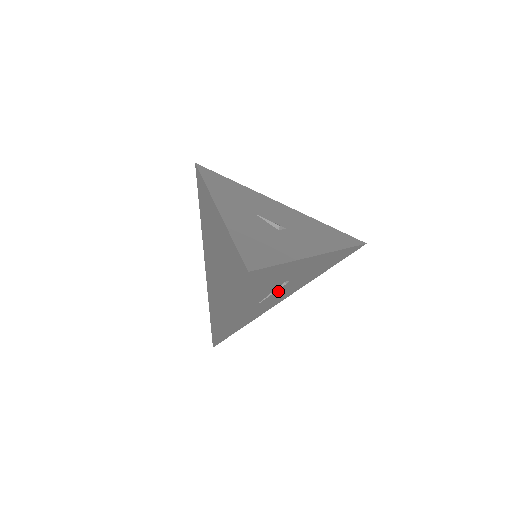
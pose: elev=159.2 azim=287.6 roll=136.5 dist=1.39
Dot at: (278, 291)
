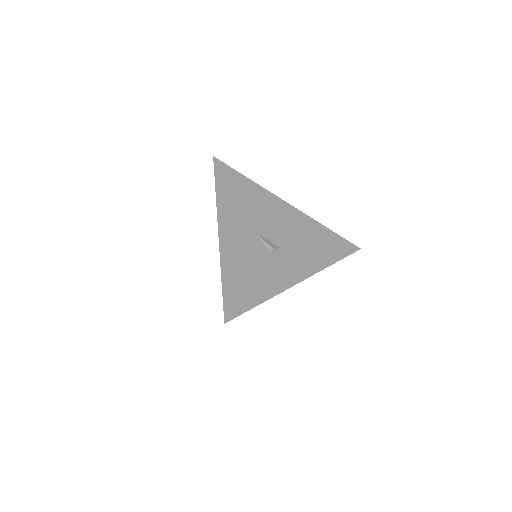
Dot at: occluded
